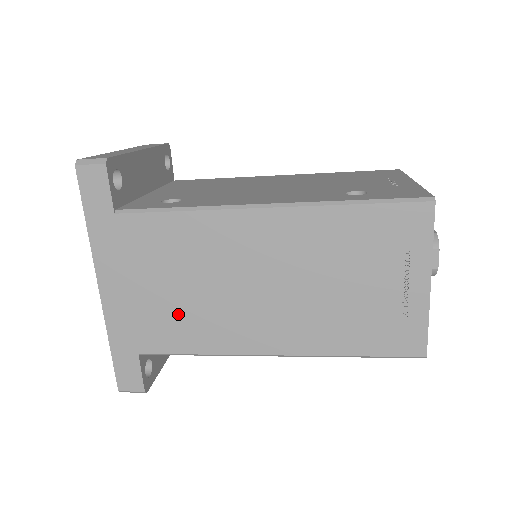
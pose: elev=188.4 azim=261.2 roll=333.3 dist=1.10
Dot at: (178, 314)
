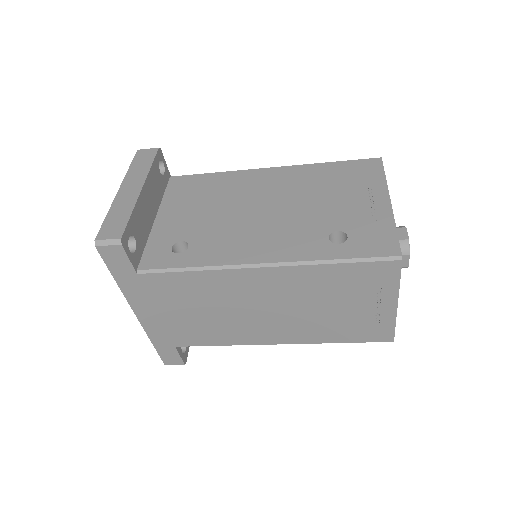
Dot at: (202, 326)
